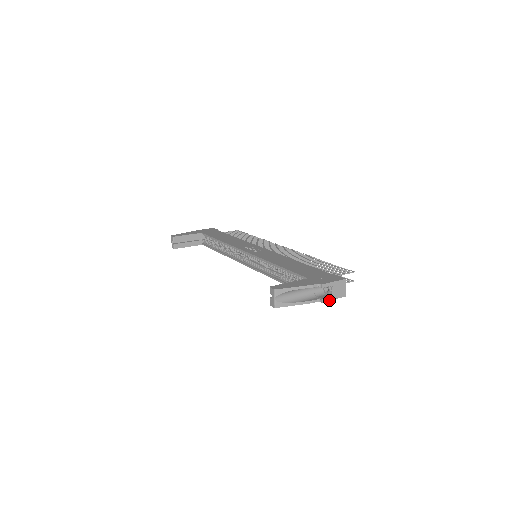
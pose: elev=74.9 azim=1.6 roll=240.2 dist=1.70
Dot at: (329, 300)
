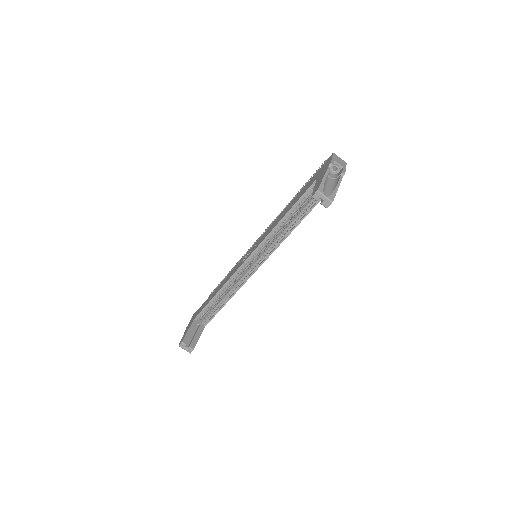
Dot at: (345, 170)
